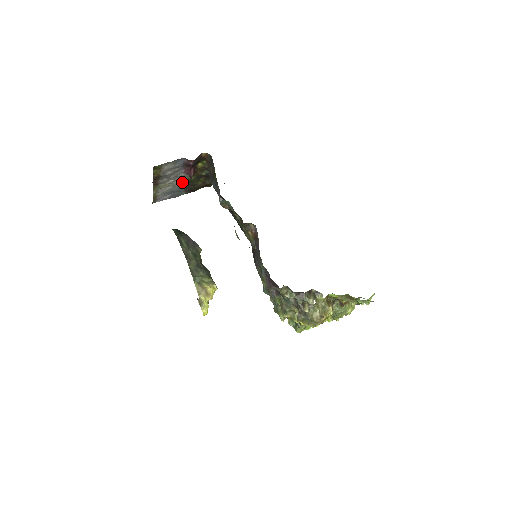
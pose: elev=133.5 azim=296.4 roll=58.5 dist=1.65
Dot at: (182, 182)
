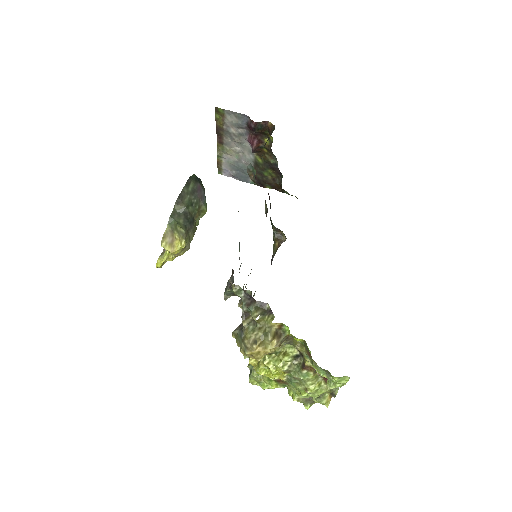
Dot at: (249, 159)
